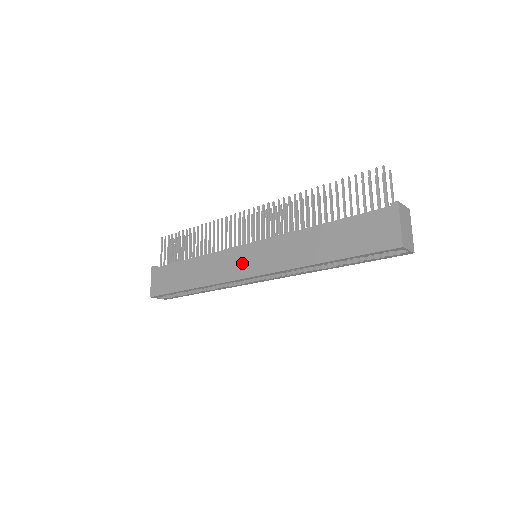
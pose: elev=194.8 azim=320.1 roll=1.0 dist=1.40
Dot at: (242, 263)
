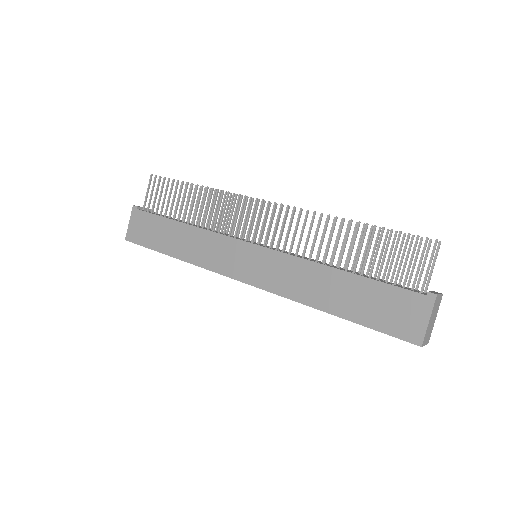
Dot at: (239, 262)
